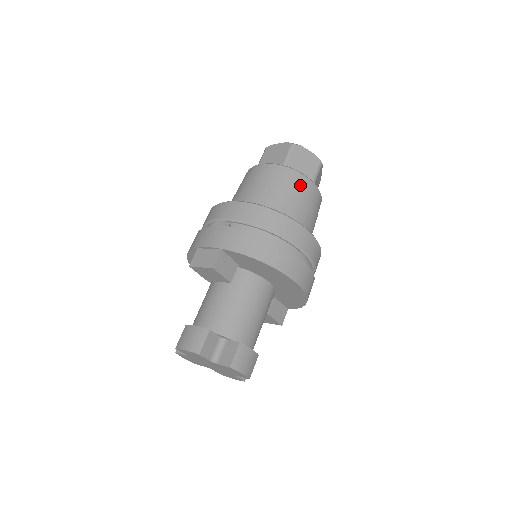
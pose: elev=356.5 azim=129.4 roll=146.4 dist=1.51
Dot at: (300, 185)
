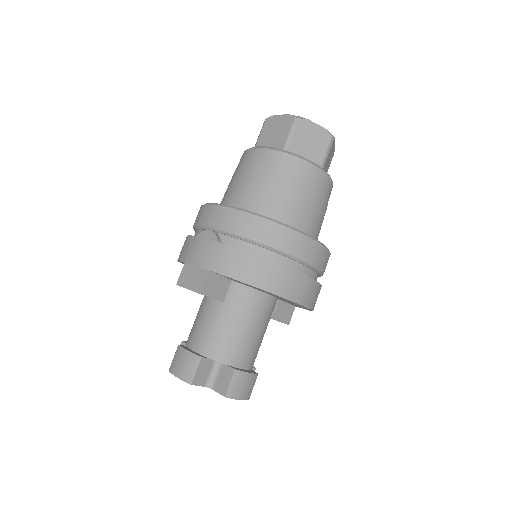
Dot at: (304, 176)
